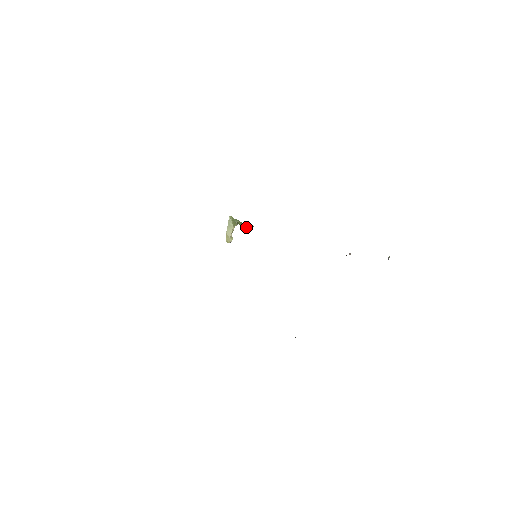
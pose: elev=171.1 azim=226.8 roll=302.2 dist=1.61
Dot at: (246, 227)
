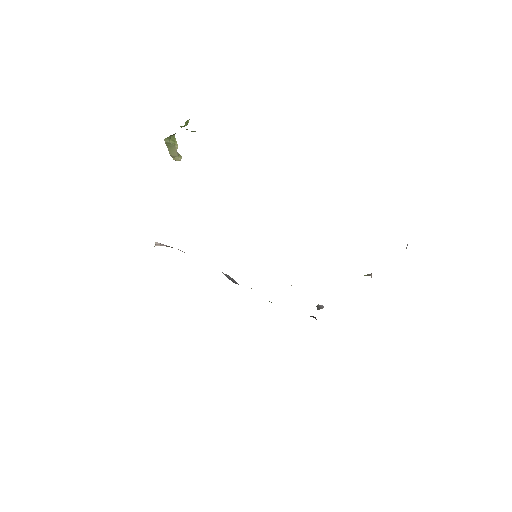
Dot at: (187, 129)
